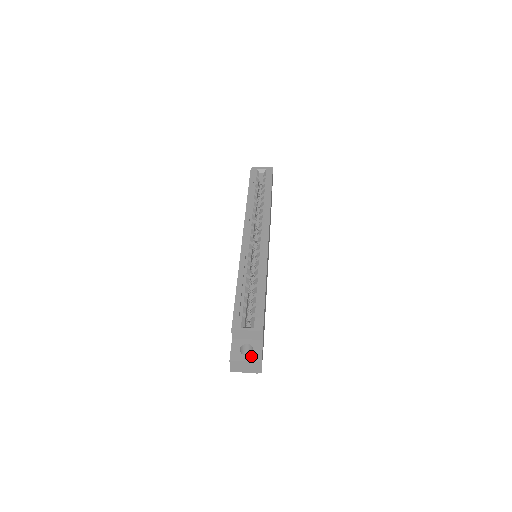
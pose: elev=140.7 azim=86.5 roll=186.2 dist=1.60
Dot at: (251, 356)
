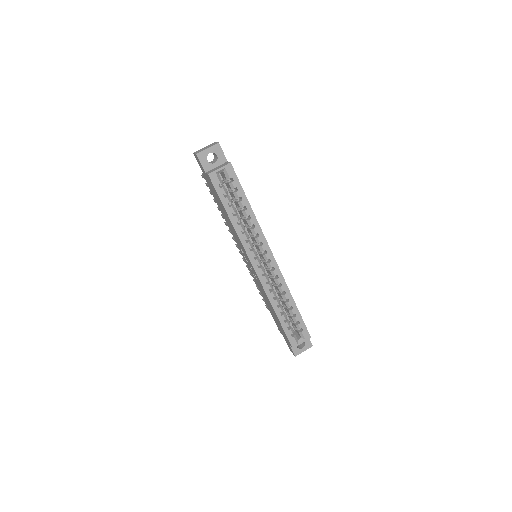
Dot at: (305, 347)
